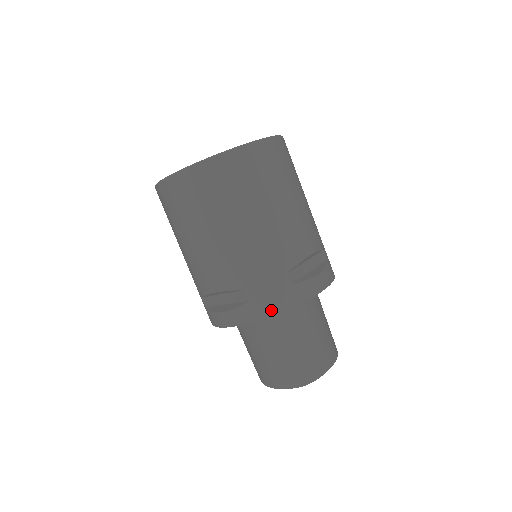
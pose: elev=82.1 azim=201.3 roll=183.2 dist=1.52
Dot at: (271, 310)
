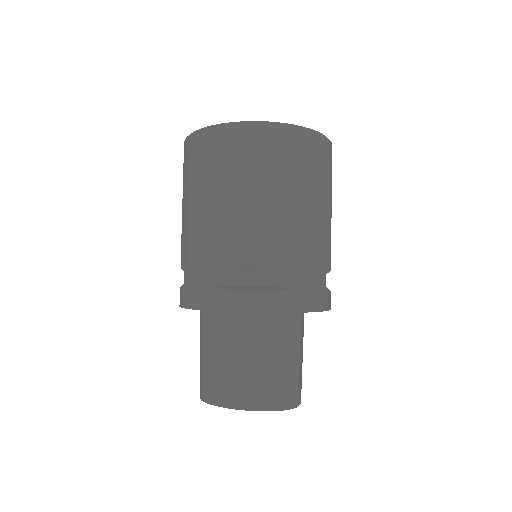
Dot at: (309, 305)
